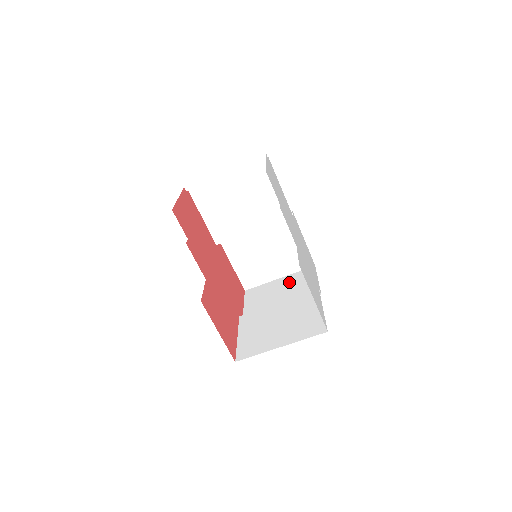
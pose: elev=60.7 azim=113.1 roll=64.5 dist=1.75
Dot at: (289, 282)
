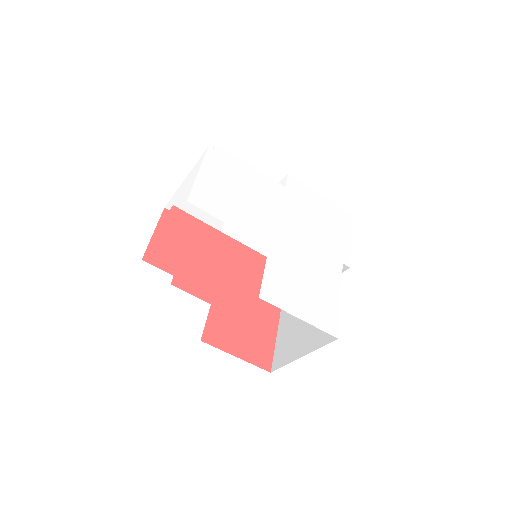
Dot at: occluded
